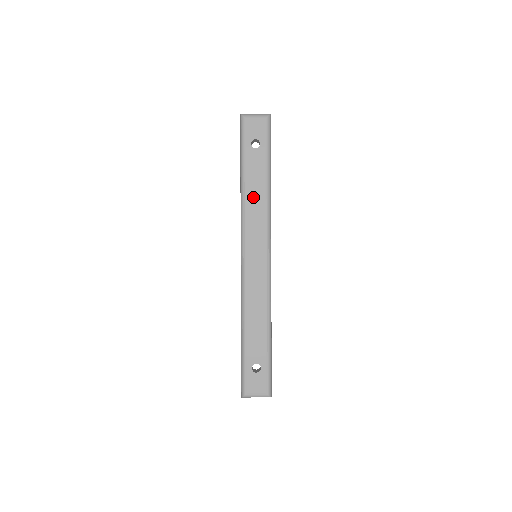
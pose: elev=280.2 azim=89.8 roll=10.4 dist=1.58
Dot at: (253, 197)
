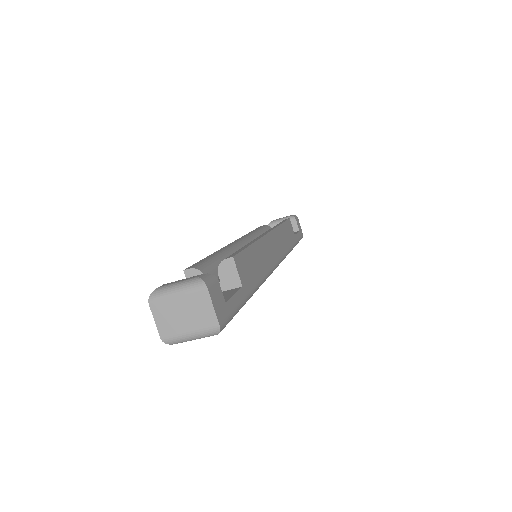
Dot at: occluded
